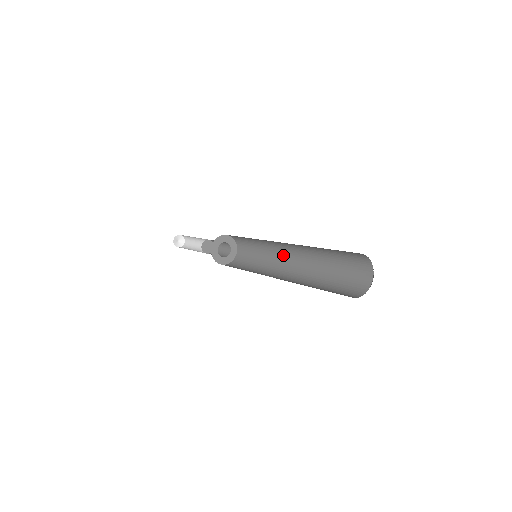
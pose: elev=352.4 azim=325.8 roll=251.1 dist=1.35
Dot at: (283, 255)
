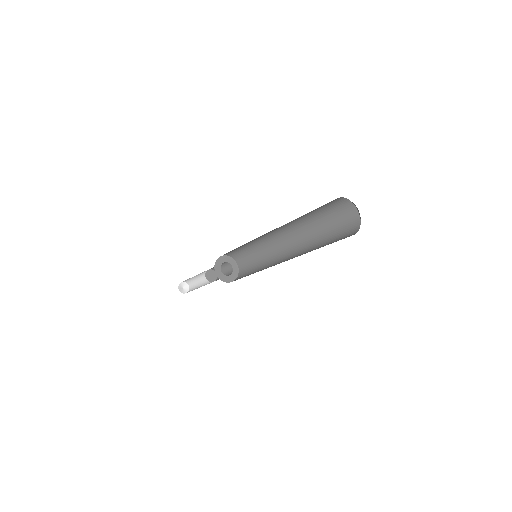
Dot at: (280, 260)
